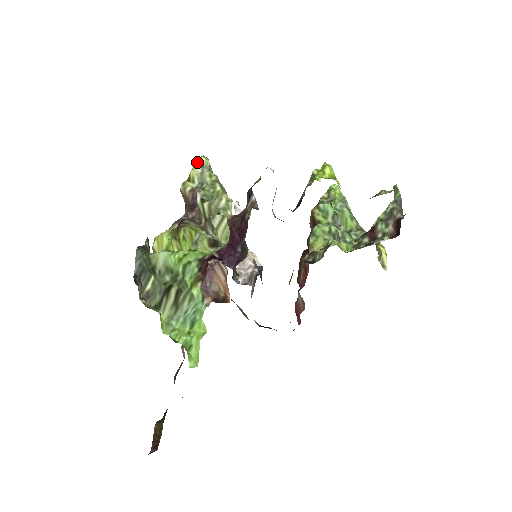
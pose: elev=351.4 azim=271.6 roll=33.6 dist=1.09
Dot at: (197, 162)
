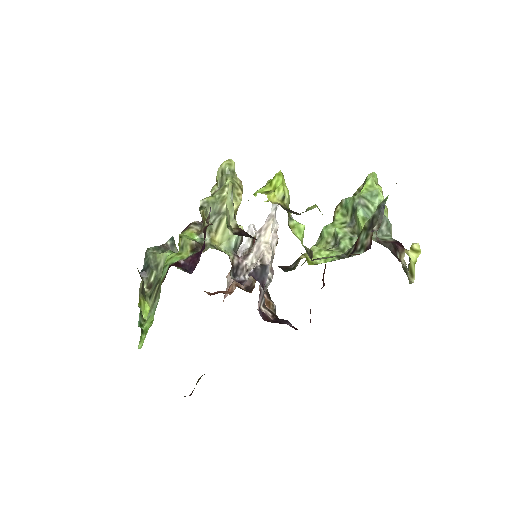
Dot at: (219, 167)
